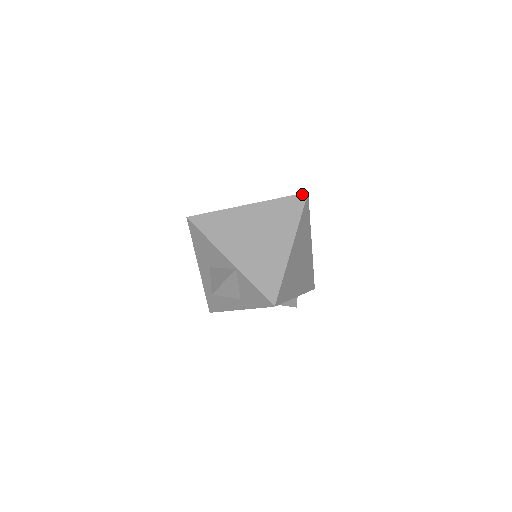
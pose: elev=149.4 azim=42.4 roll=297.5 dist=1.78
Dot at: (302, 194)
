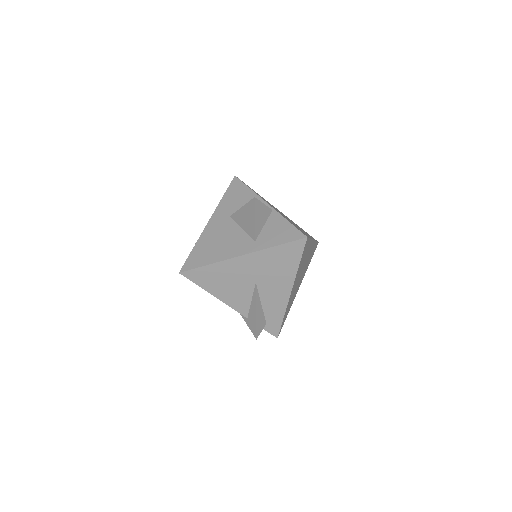
Dot at: occluded
